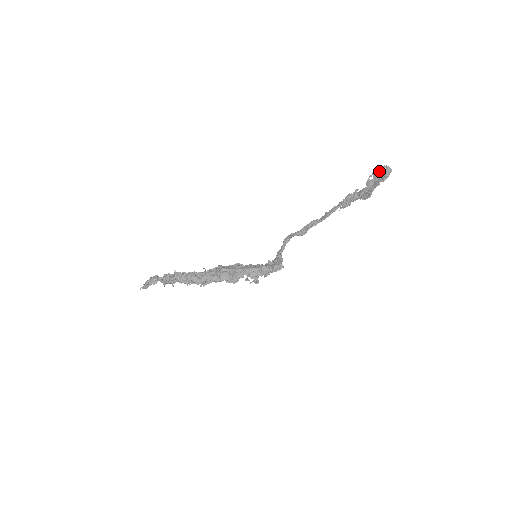
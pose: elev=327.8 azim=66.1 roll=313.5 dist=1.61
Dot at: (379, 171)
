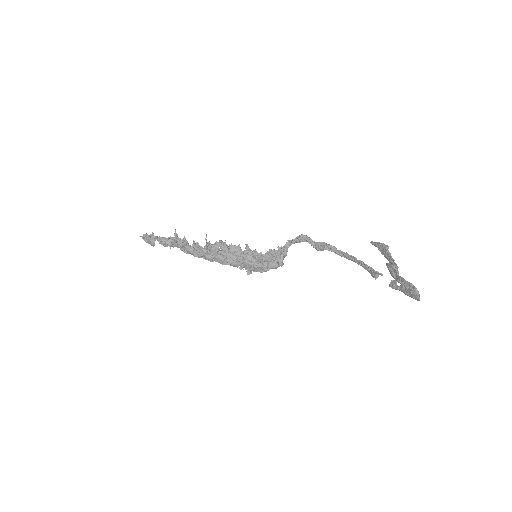
Dot at: (408, 290)
